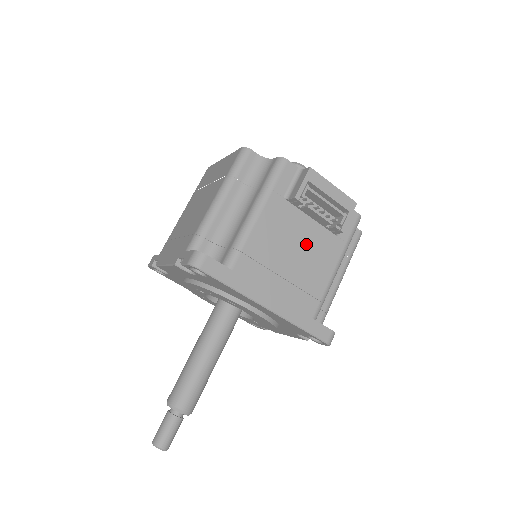
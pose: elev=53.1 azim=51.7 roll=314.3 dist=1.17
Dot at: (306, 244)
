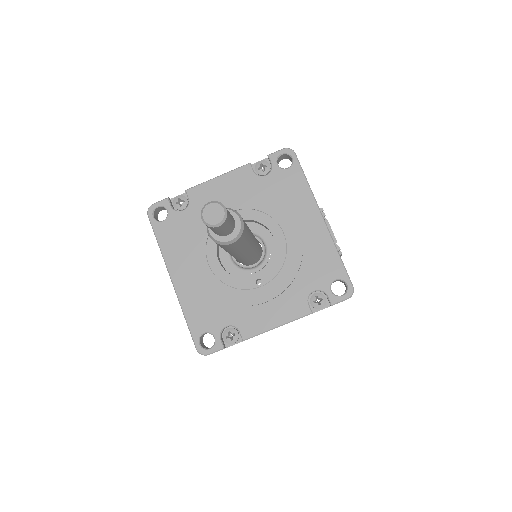
Dot at: occluded
